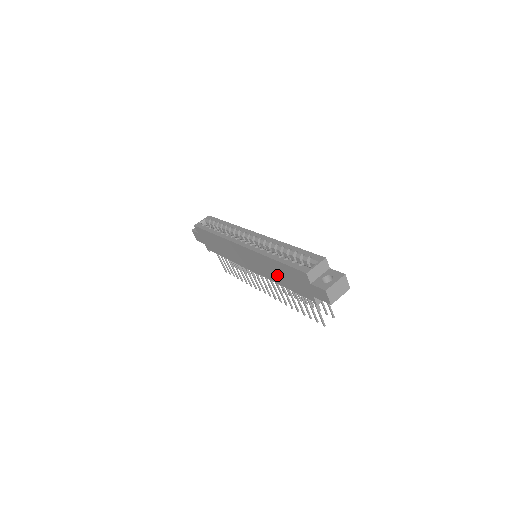
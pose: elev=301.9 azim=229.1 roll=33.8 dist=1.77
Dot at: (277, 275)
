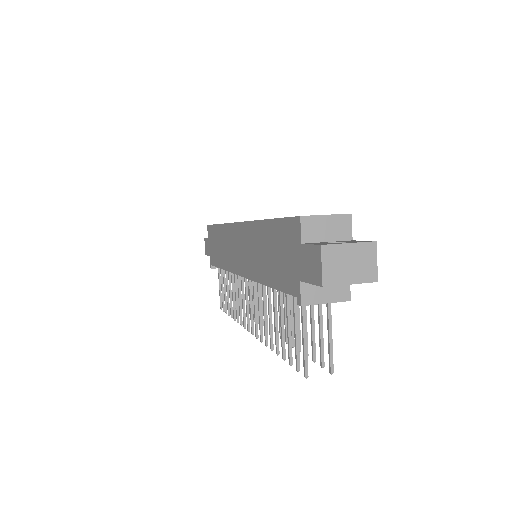
Dot at: (263, 259)
